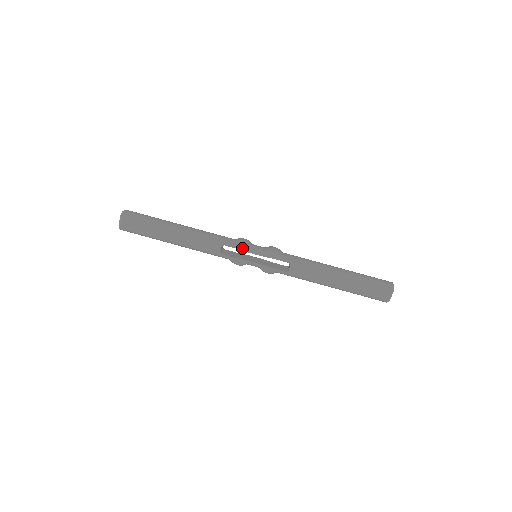
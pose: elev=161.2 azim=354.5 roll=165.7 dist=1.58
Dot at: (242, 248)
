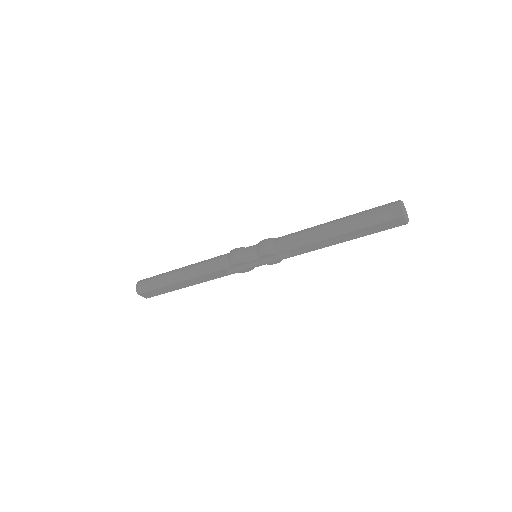
Dot at: (239, 265)
